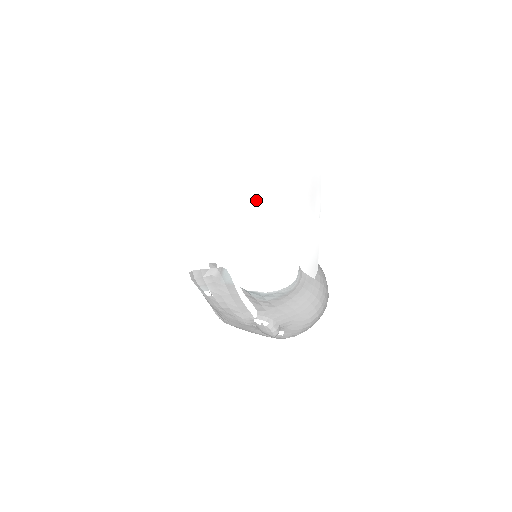
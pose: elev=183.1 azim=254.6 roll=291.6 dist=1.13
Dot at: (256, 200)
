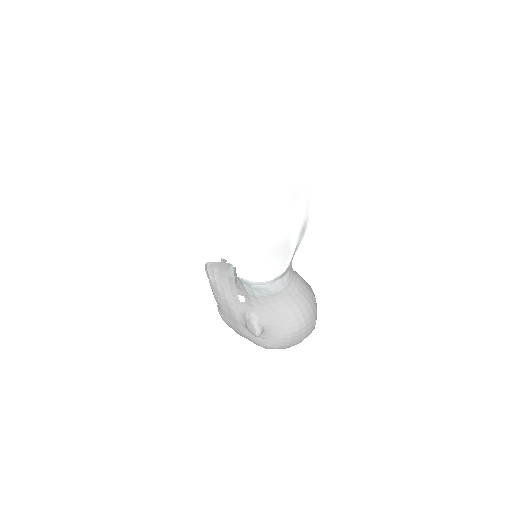
Dot at: (249, 182)
